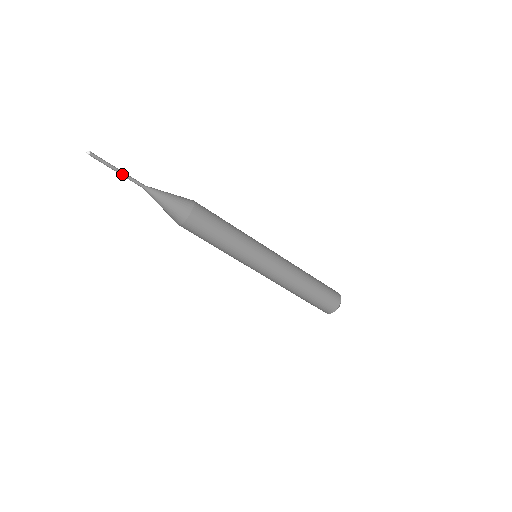
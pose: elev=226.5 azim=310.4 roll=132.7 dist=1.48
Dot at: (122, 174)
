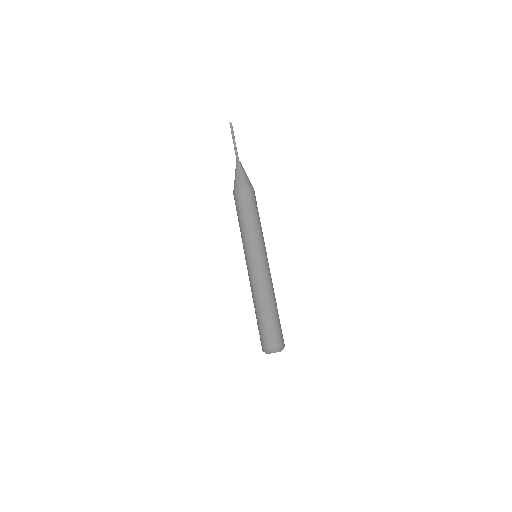
Dot at: (234, 144)
